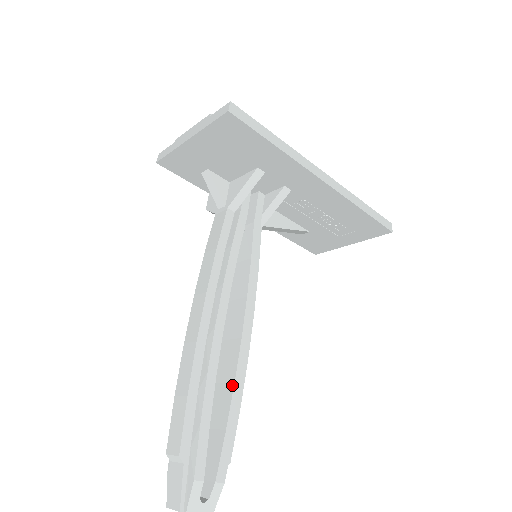
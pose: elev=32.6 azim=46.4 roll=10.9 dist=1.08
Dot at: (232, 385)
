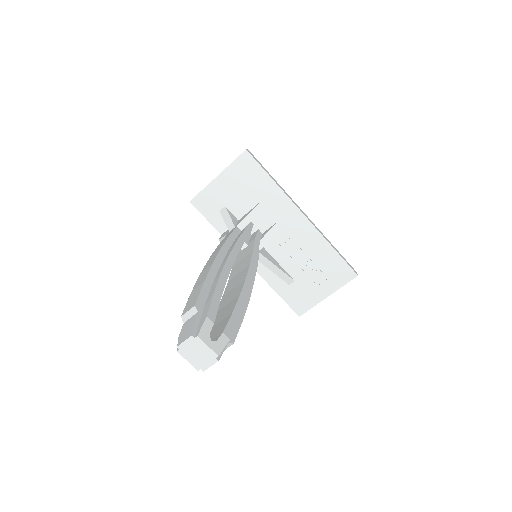
Dot at: (238, 297)
